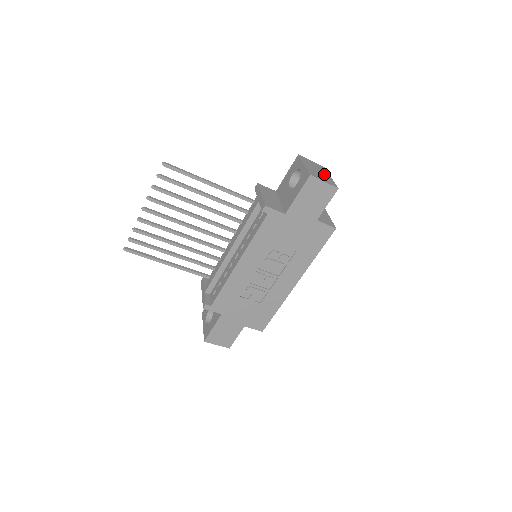
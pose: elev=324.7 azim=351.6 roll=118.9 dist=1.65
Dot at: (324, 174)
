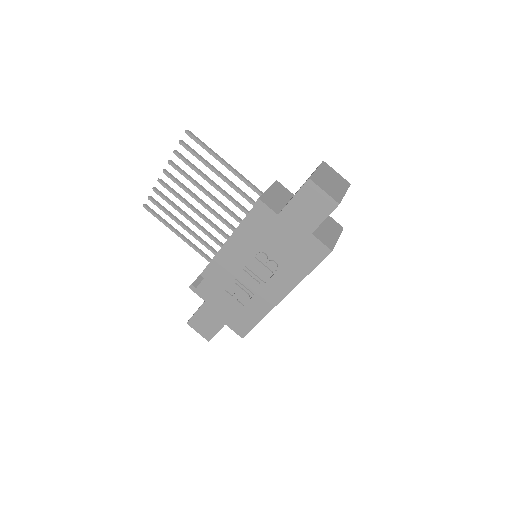
Dot at: (337, 187)
